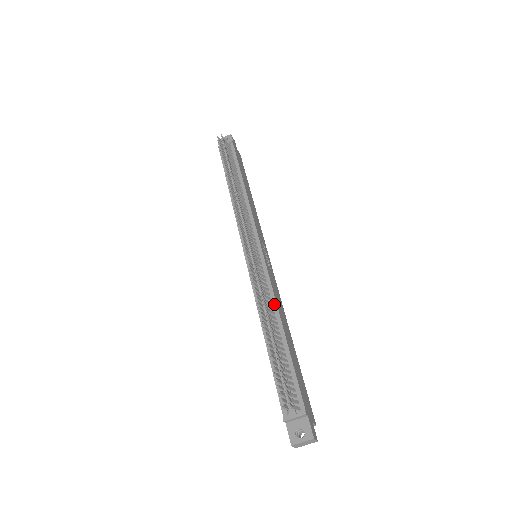
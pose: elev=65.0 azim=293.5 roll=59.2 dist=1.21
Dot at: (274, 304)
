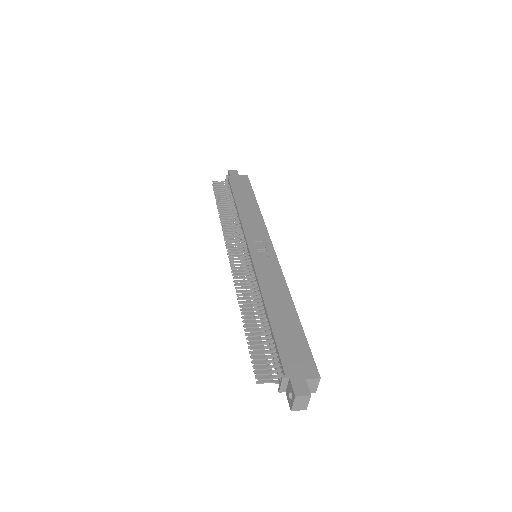
Dot at: (260, 292)
